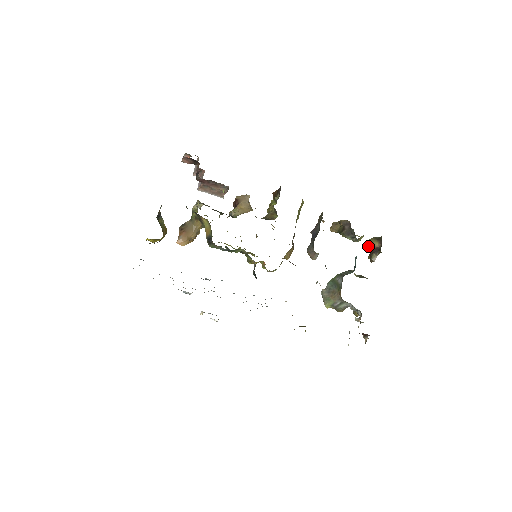
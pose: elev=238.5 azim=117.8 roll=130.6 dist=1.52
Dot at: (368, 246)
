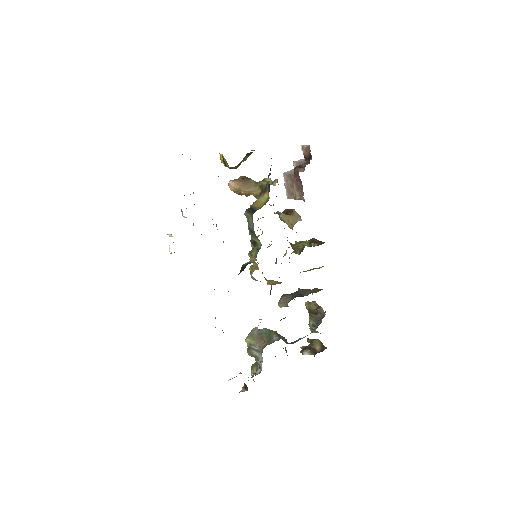
Dot at: (310, 341)
